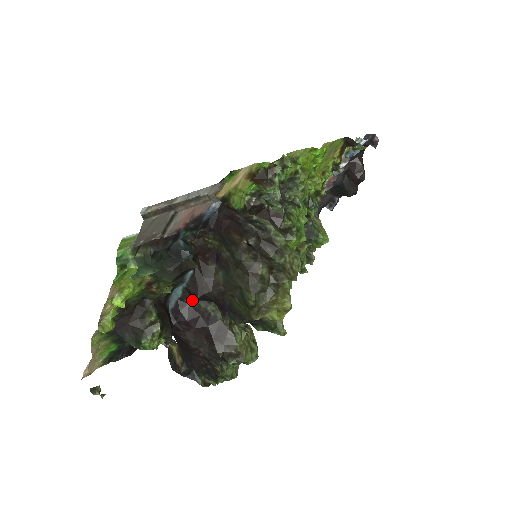
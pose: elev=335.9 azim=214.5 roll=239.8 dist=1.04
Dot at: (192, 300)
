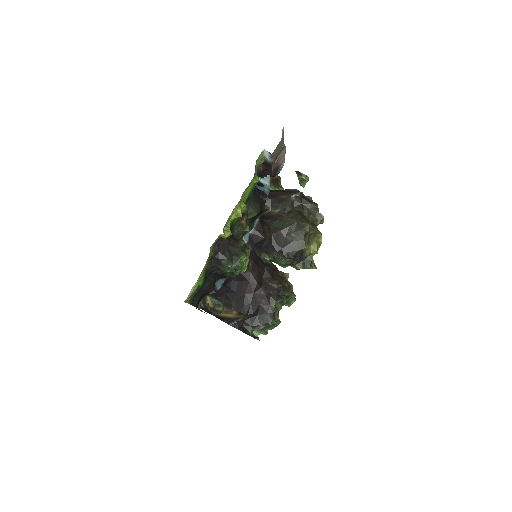
Dot at: (253, 247)
